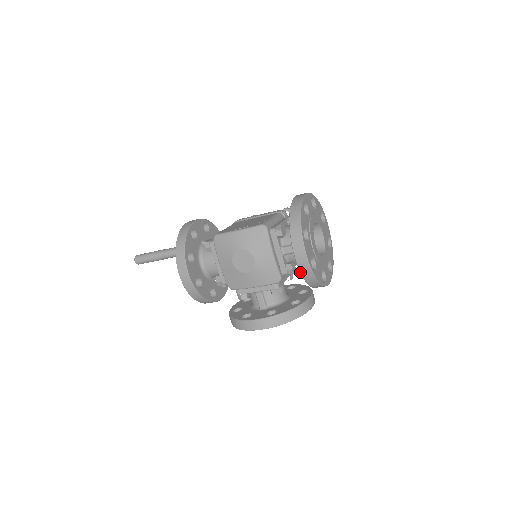
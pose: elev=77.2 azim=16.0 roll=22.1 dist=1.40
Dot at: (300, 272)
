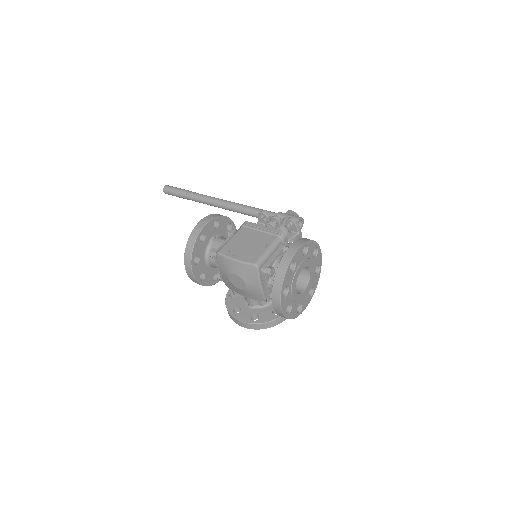
Dot at: (276, 313)
